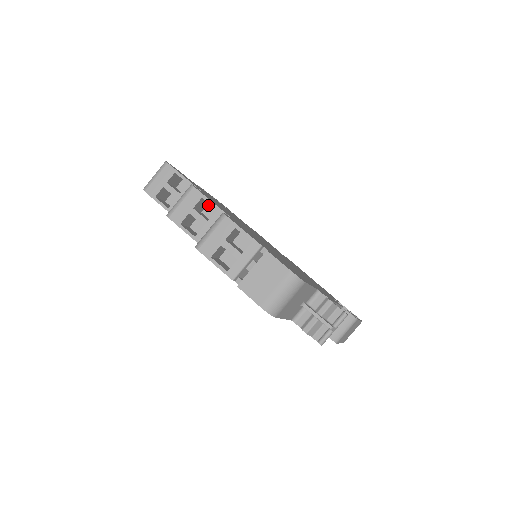
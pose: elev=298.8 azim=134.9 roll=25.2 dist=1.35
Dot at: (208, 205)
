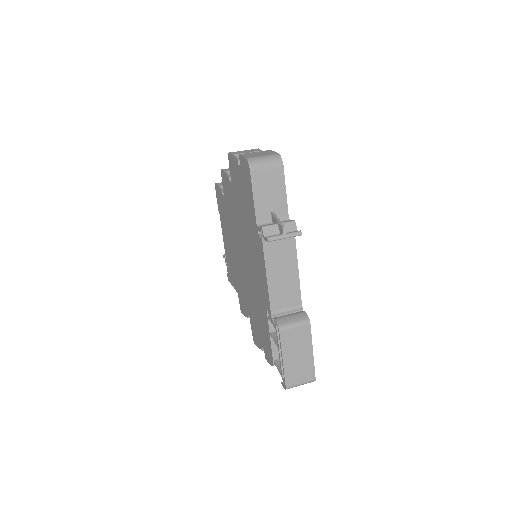
Dot at: occluded
